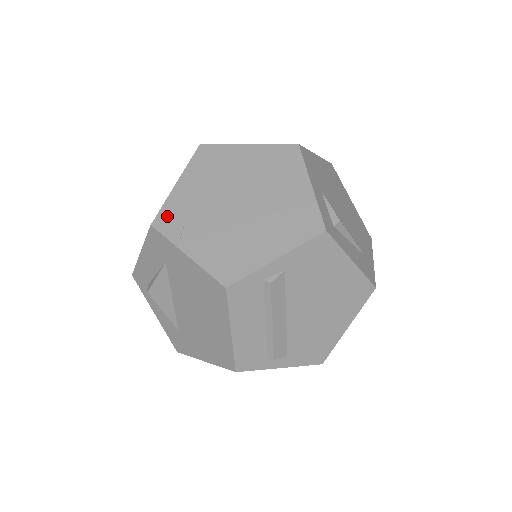
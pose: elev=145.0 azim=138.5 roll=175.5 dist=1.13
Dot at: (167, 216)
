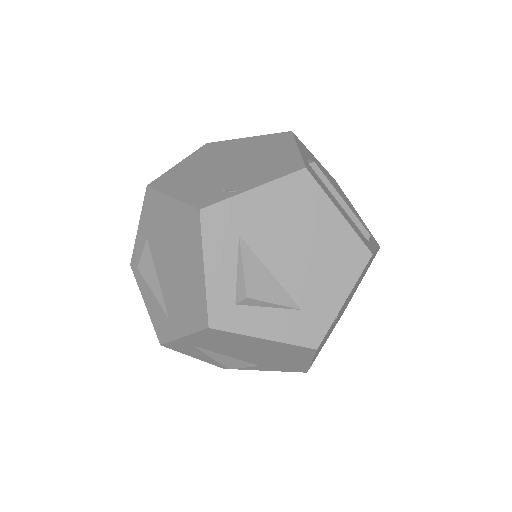
Dot at: (201, 200)
